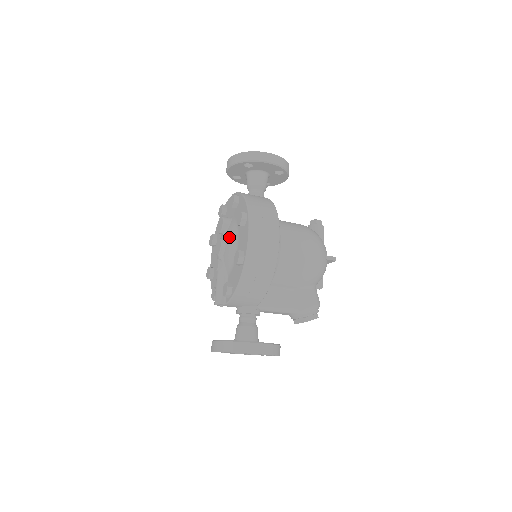
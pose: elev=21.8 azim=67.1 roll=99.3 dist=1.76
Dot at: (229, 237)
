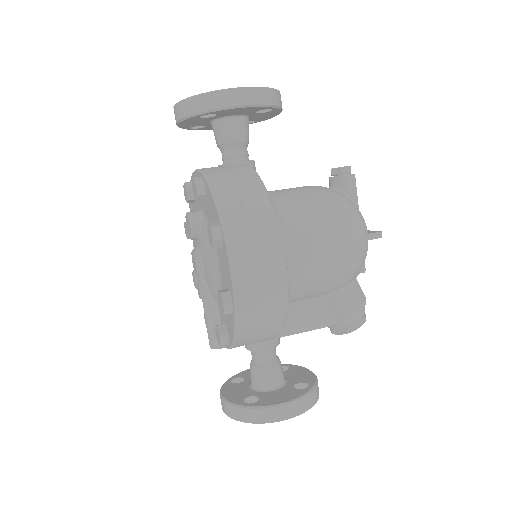
Dot at: (205, 252)
